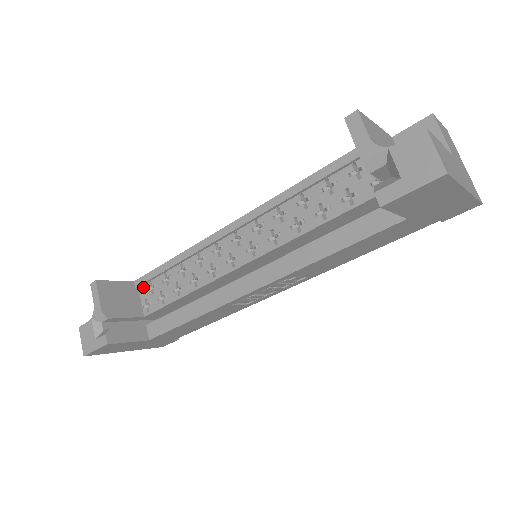
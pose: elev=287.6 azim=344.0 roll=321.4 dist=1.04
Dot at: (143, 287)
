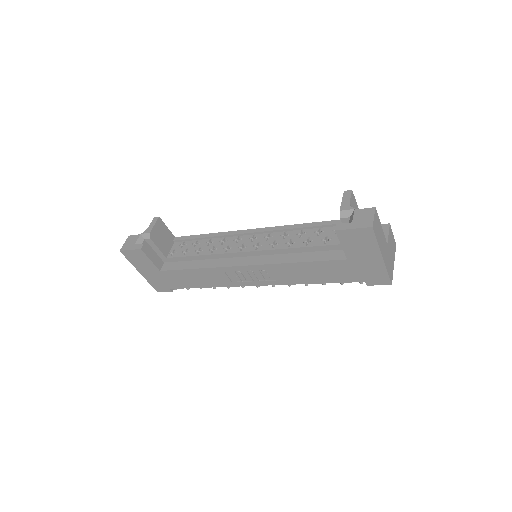
Dot at: (178, 243)
